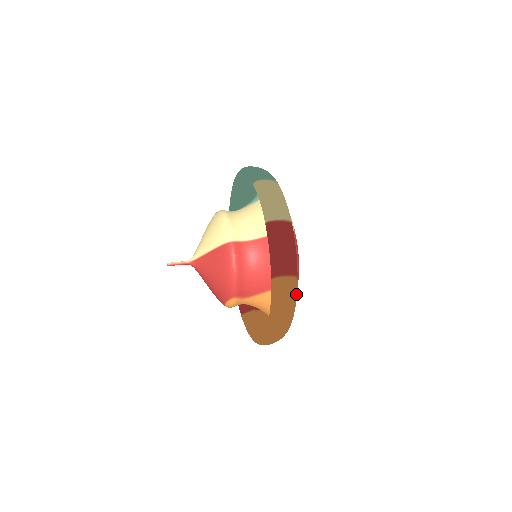
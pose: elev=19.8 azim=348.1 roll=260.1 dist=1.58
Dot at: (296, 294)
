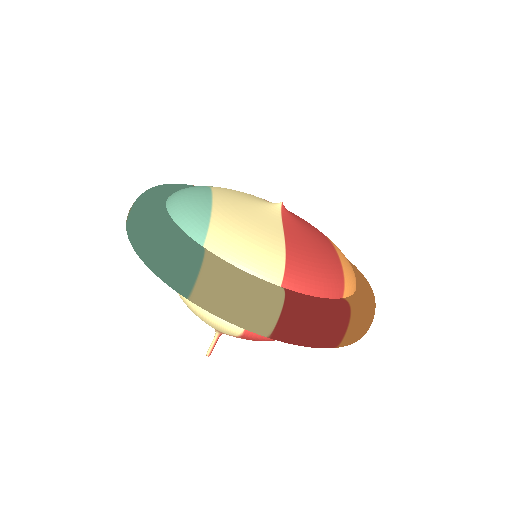
Dot at: (363, 310)
